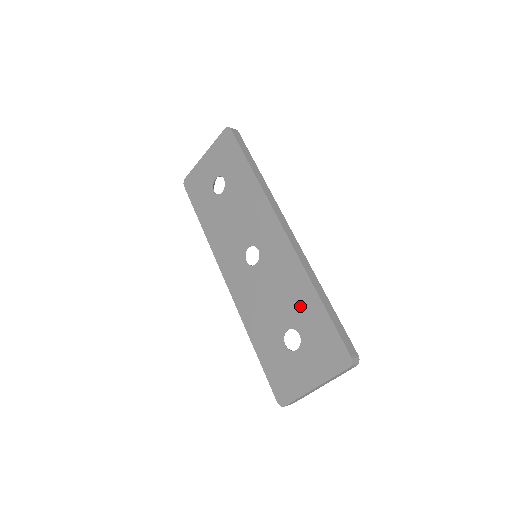
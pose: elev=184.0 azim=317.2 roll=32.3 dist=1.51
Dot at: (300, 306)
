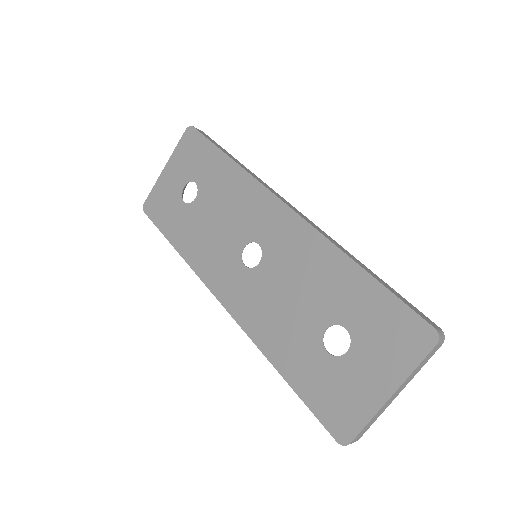
Dot at: (336, 290)
